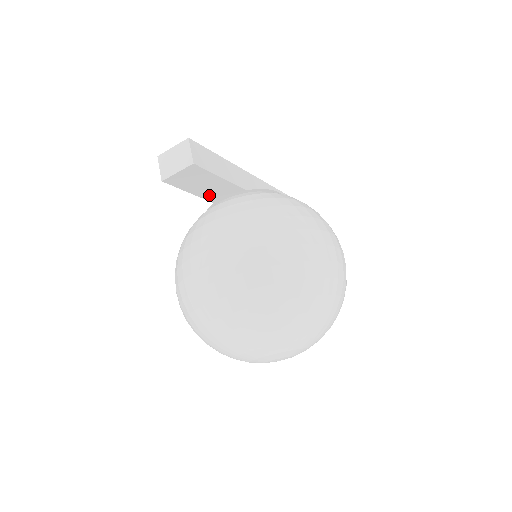
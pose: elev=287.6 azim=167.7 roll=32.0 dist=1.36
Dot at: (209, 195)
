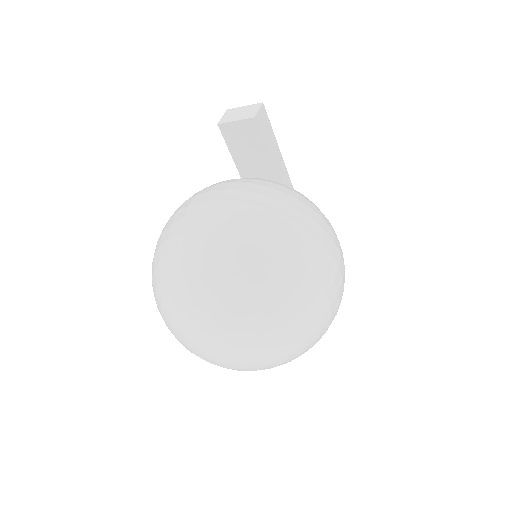
Dot at: (248, 177)
